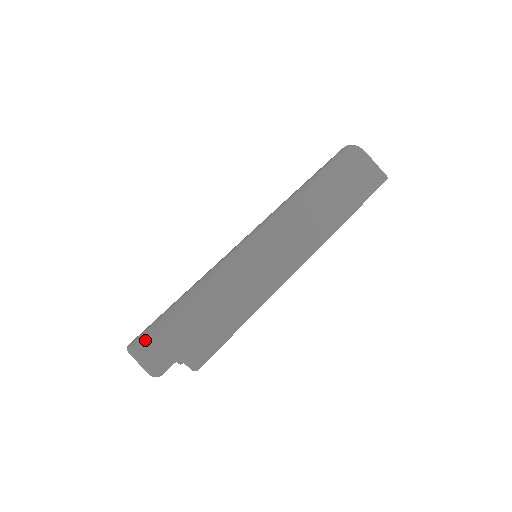
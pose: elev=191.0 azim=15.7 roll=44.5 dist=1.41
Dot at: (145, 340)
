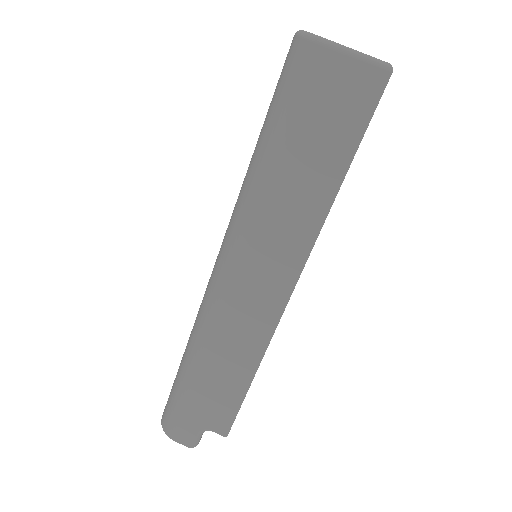
Dot at: (167, 418)
